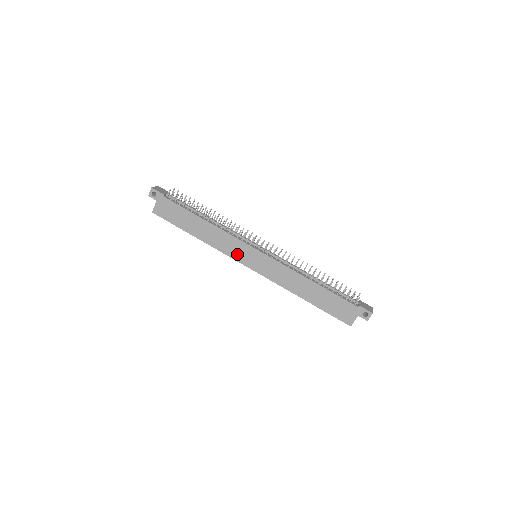
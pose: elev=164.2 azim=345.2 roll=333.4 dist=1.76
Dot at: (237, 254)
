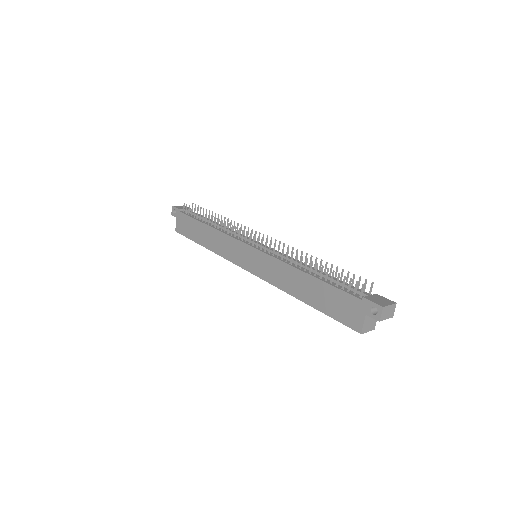
Dot at: (235, 256)
